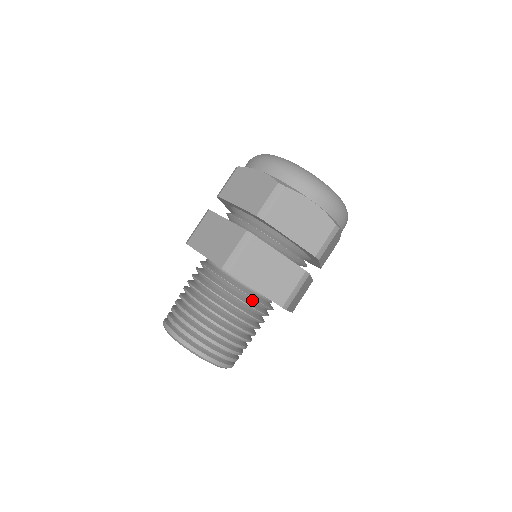
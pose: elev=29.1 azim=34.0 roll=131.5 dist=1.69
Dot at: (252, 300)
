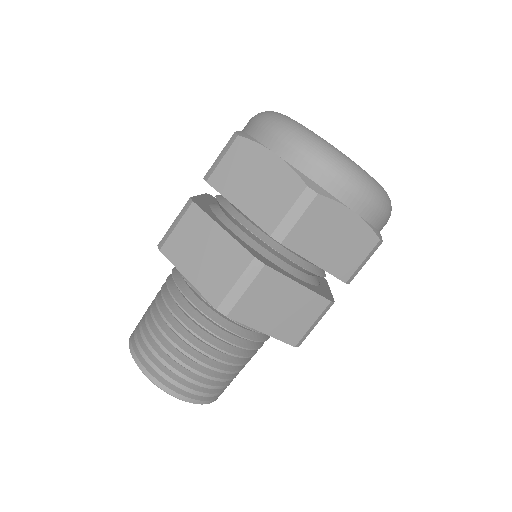
Dot at: occluded
